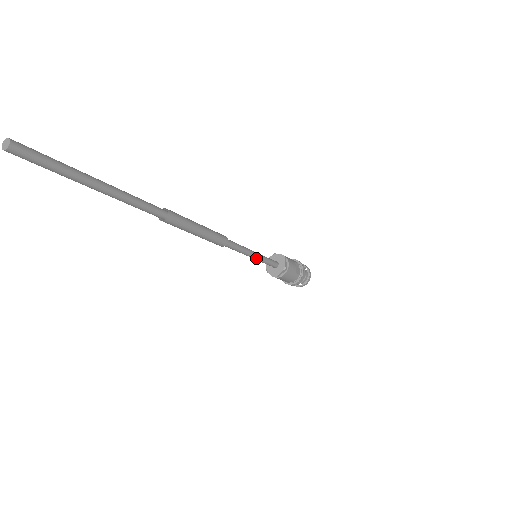
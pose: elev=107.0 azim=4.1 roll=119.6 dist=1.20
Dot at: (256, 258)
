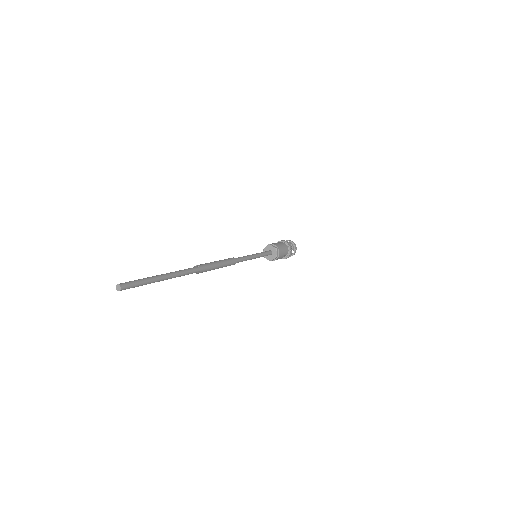
Dot at: occluded
